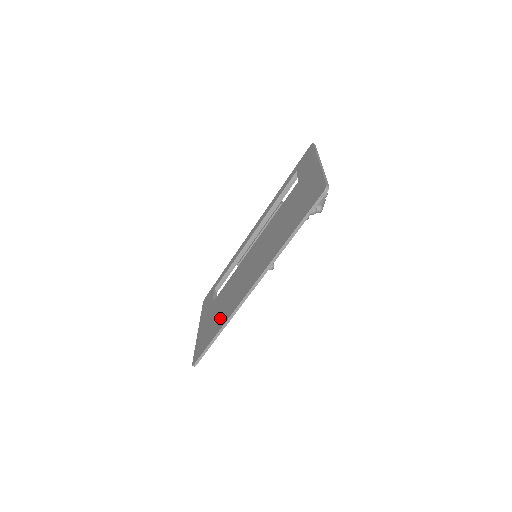
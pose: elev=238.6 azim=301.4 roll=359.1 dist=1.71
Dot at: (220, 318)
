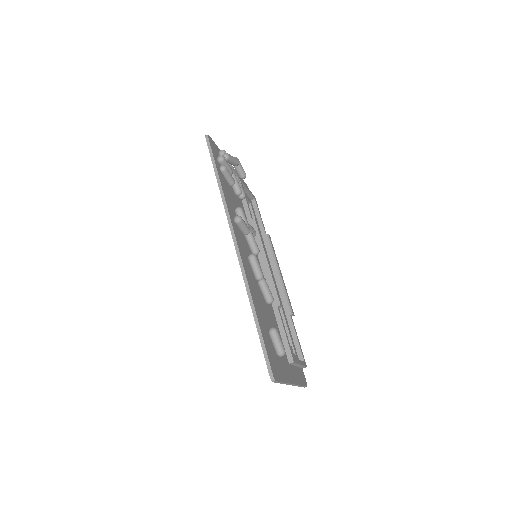
Dot at: occluded
